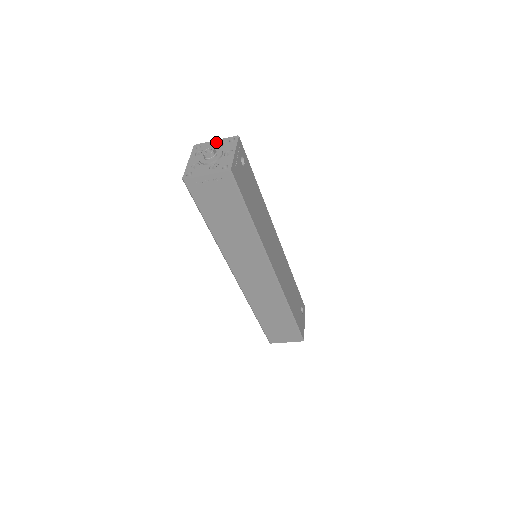
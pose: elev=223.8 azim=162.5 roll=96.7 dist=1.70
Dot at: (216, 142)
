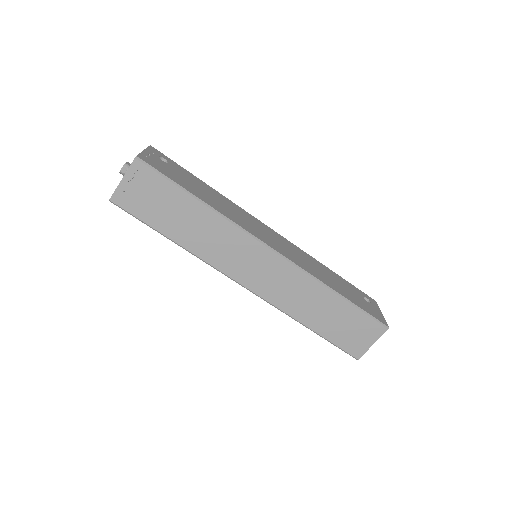
Dot at: occluded
